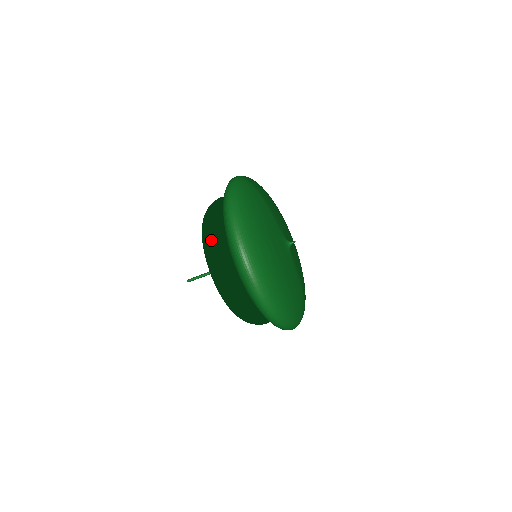
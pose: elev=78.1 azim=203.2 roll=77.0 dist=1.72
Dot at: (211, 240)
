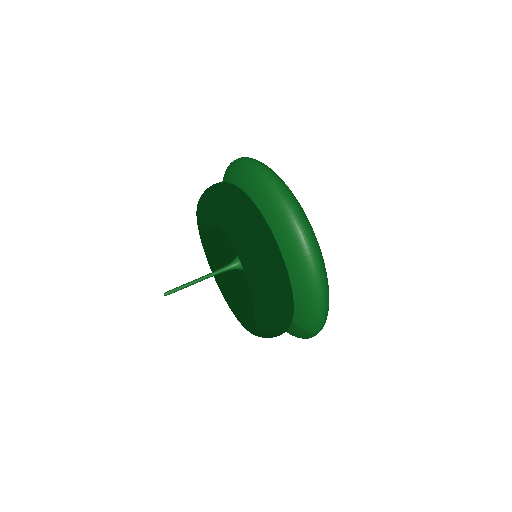
Dot at: (222, 187)
